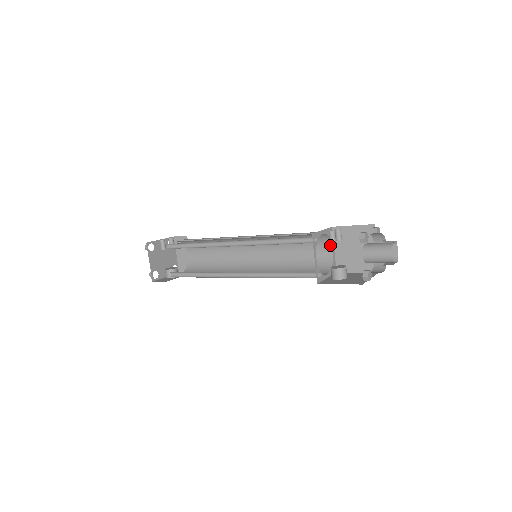
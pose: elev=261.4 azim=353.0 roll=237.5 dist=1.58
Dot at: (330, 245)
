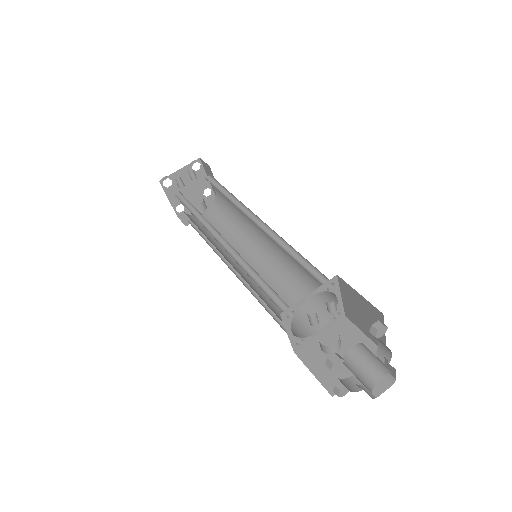
Dot at: (333, 293)
